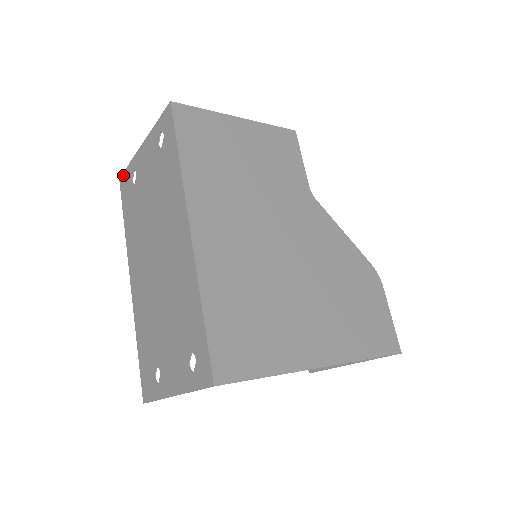
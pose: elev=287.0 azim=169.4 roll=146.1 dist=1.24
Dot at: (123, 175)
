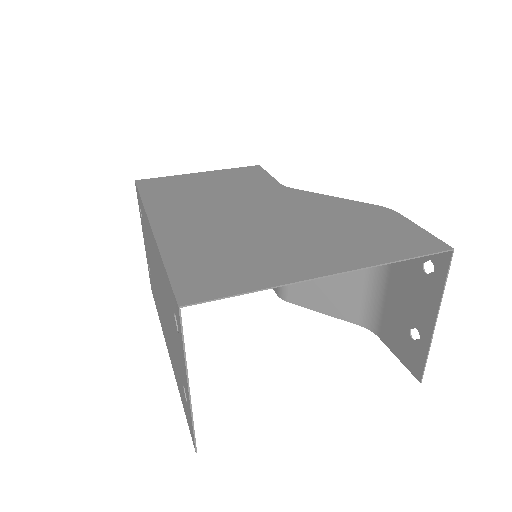
Dot at: (150, 282)
